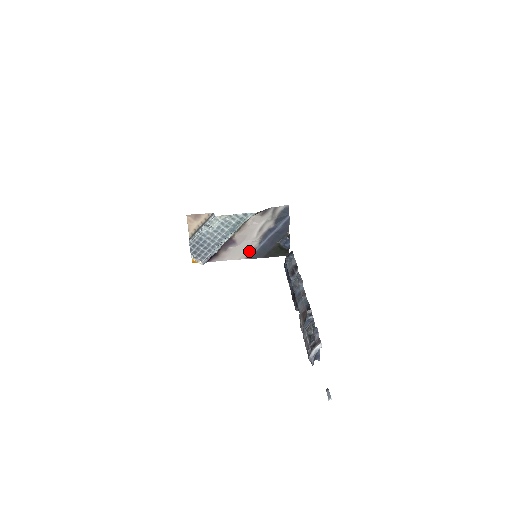
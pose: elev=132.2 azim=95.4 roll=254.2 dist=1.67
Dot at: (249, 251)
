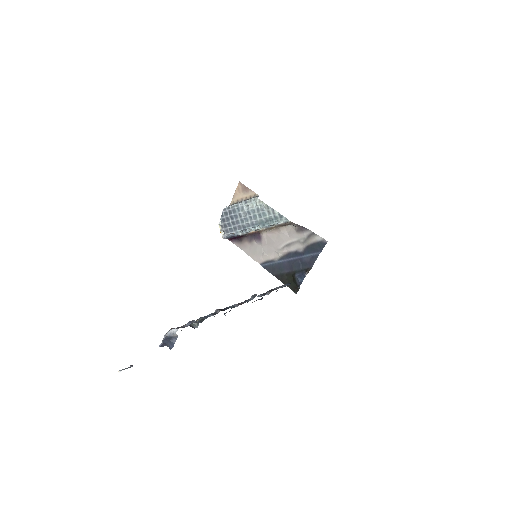
Dot at: (267, 259)
